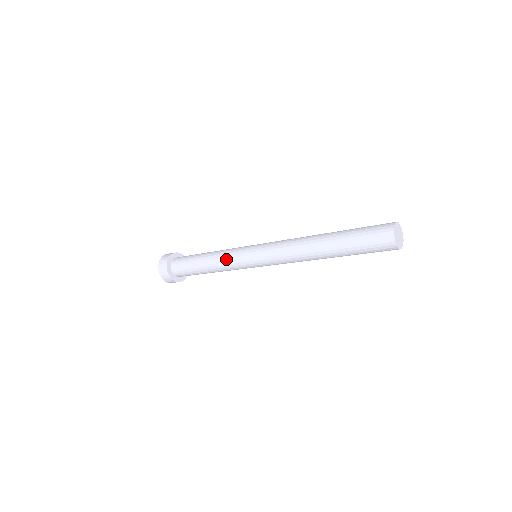
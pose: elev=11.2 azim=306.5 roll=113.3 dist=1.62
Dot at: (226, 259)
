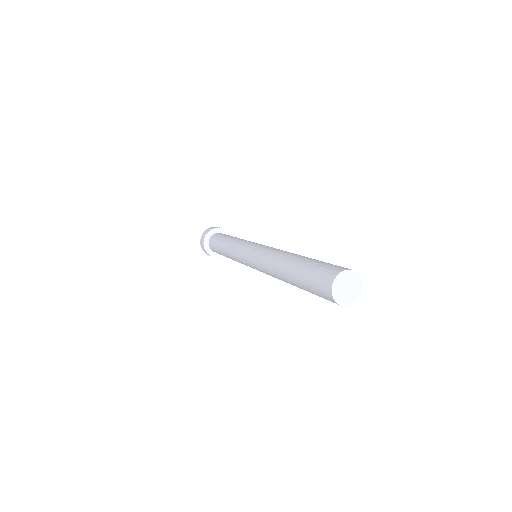
Dot at: (233, 252)
